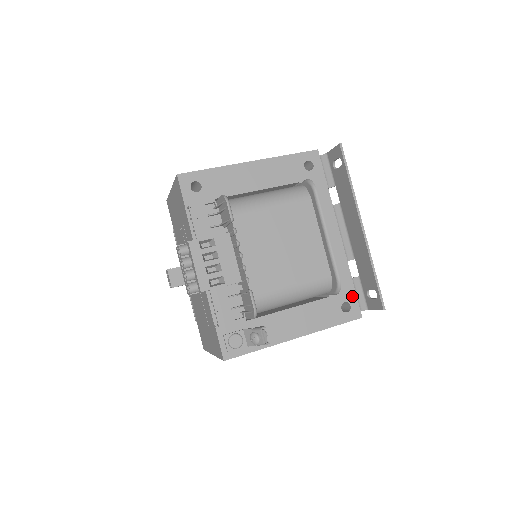
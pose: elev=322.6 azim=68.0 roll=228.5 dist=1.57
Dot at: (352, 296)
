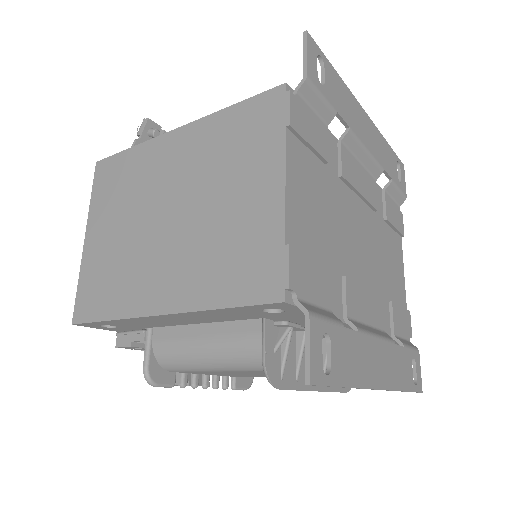
Dot at: occluded
